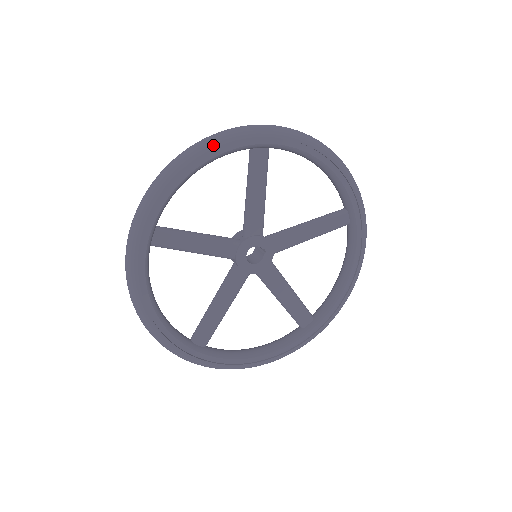
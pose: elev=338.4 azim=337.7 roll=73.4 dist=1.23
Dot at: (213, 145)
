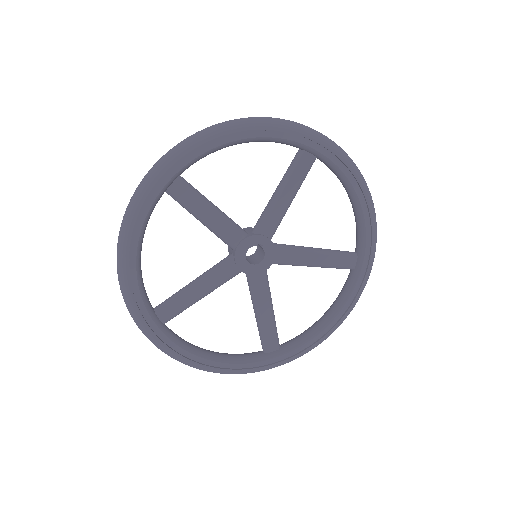
Dot at: (130, 224)
